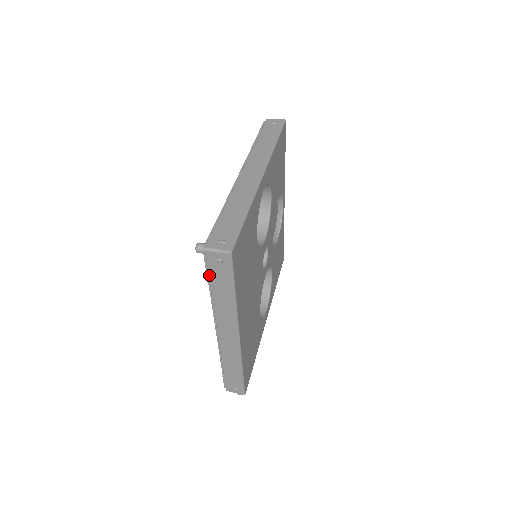
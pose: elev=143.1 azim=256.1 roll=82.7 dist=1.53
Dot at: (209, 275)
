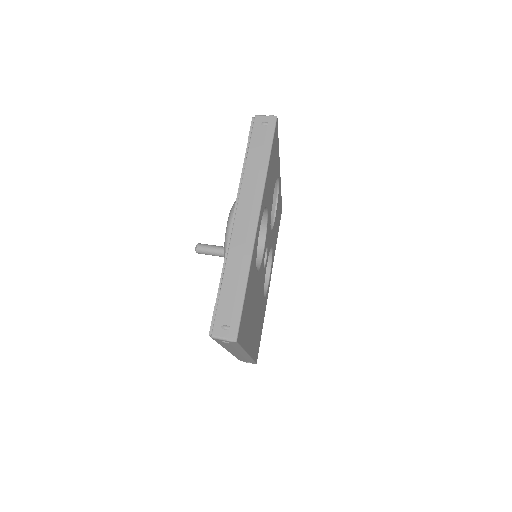
Dot at: (217, 342)
